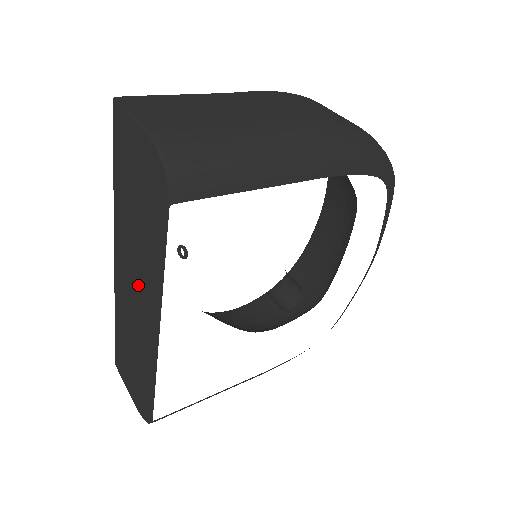
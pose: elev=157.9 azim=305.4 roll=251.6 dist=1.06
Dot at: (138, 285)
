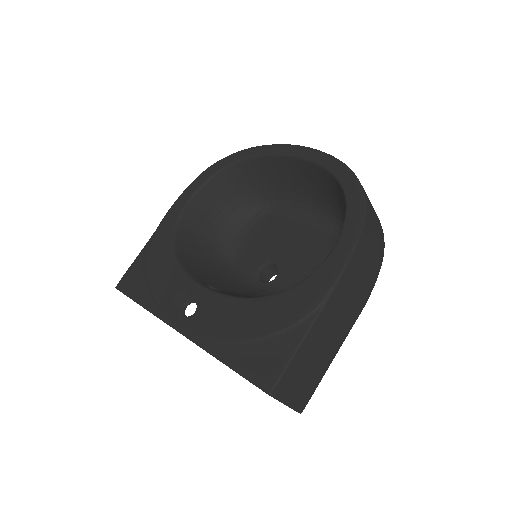
Dot at: occluded
